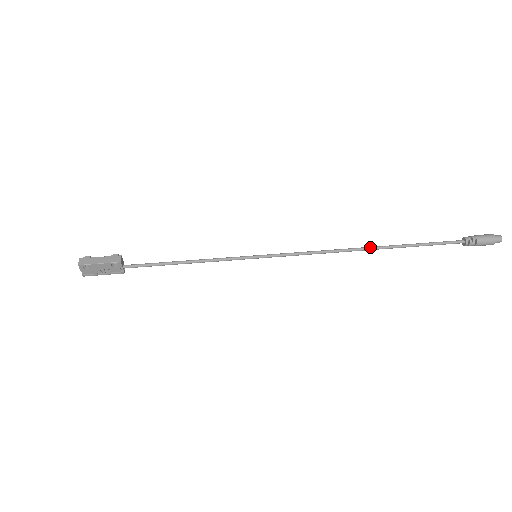
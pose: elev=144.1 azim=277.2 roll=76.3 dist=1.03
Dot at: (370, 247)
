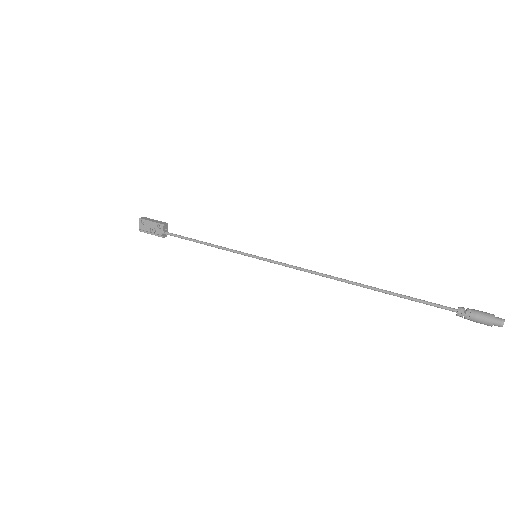
Dot at: (355, 282)
